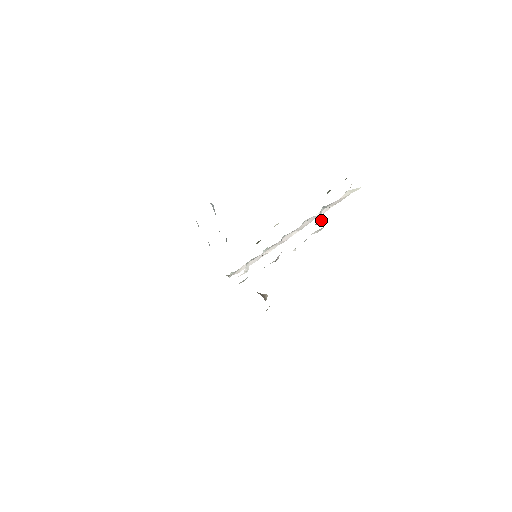
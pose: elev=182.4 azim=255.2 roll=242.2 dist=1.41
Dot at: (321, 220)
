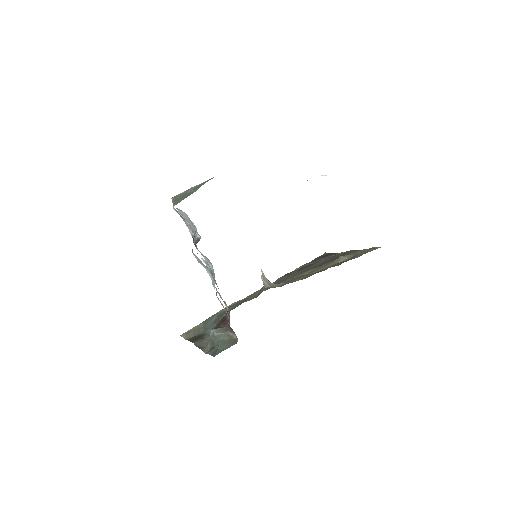
Dot at: occluded
